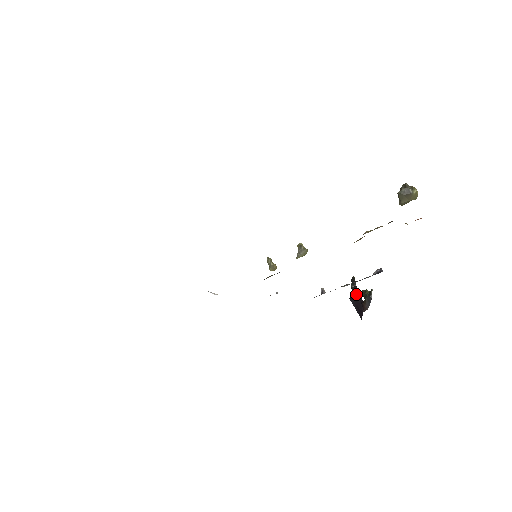
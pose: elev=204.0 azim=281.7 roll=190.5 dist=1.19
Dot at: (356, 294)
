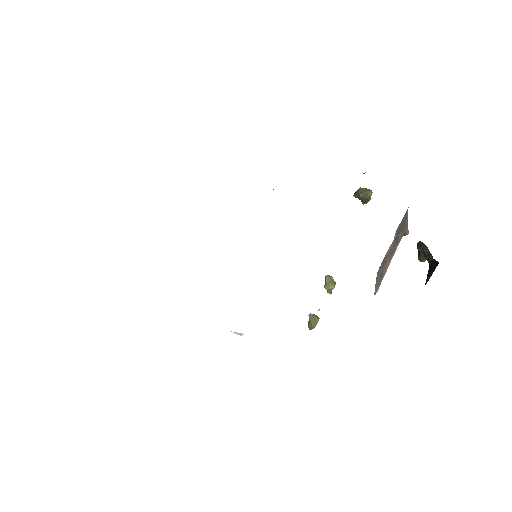
Dot at: occluded
